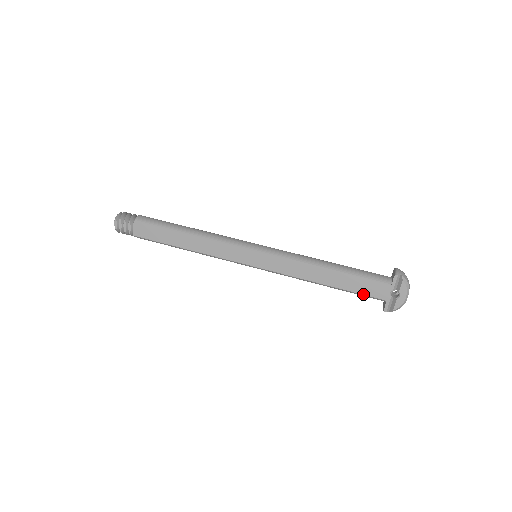
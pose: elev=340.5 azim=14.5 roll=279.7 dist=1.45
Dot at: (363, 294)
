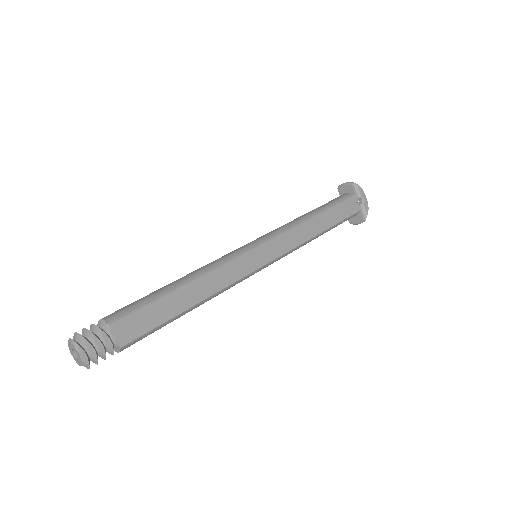
Dot at: (347, 217)
